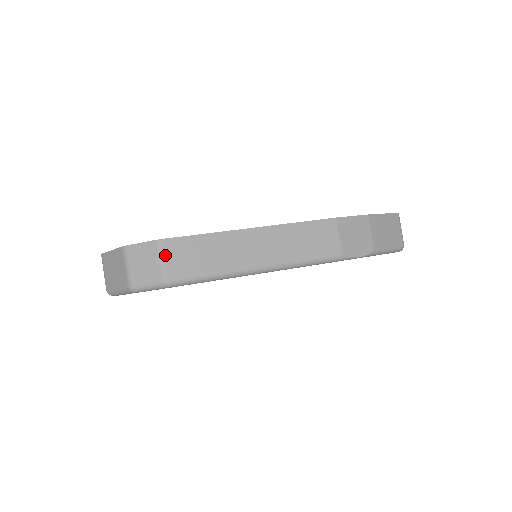
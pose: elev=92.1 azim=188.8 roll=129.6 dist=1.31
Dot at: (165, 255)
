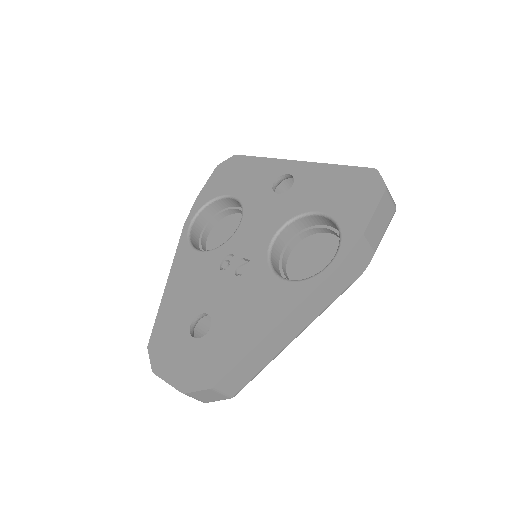
Dot at: (222, 390)
